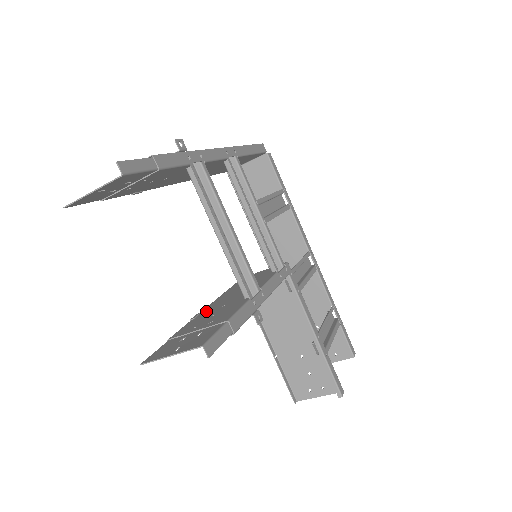
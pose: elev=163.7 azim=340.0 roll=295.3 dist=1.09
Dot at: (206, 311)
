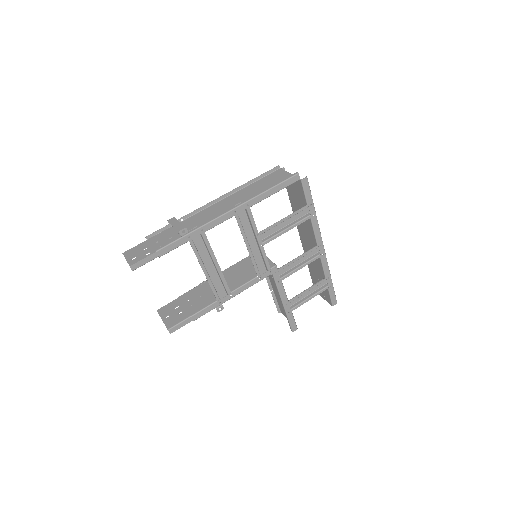
Dot at: (208, 283)
